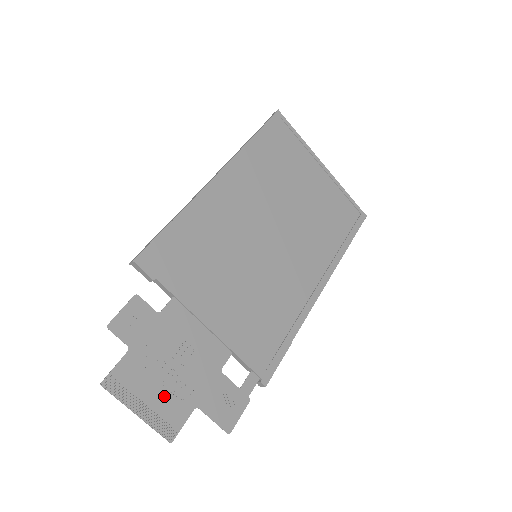
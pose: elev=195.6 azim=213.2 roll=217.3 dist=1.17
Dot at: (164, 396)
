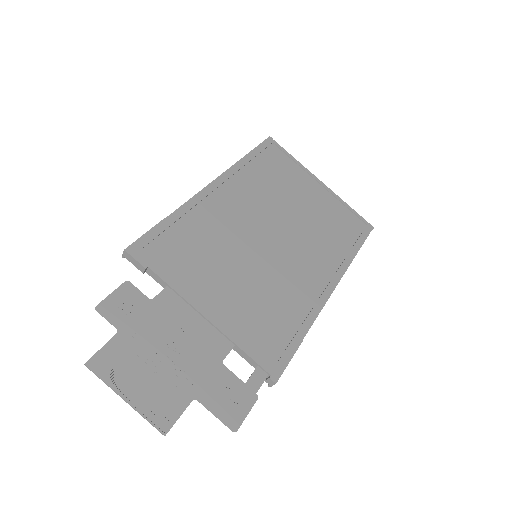
Dot at: (157, 383)
